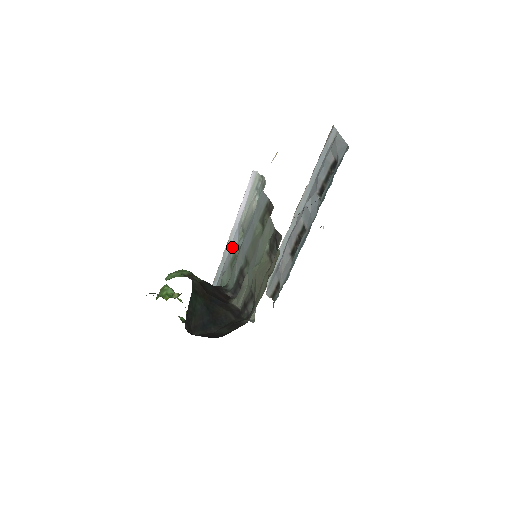
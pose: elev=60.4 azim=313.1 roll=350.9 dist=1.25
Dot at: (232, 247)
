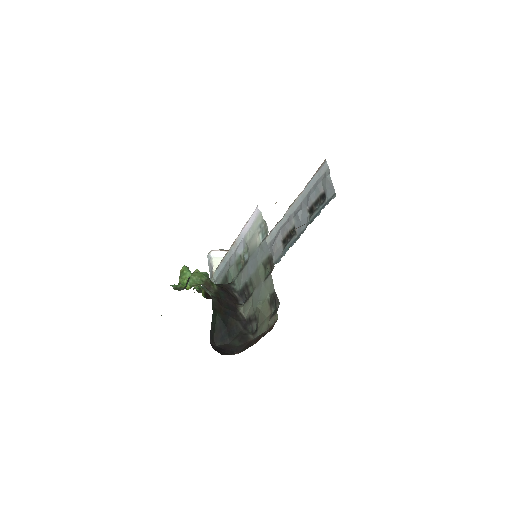
Dot at: (238, 252)
